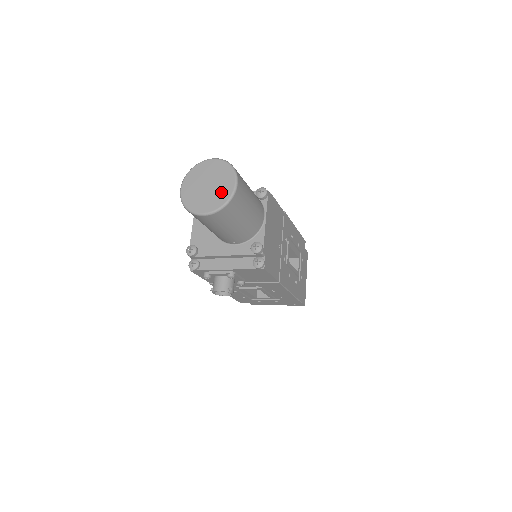
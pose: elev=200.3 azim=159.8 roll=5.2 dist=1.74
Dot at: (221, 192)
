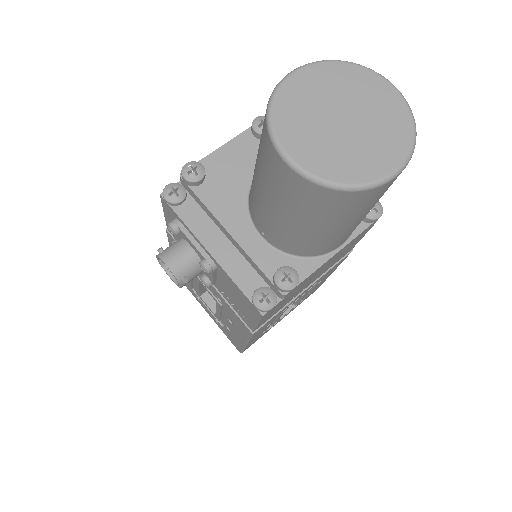
Dot at: (356, 157)
